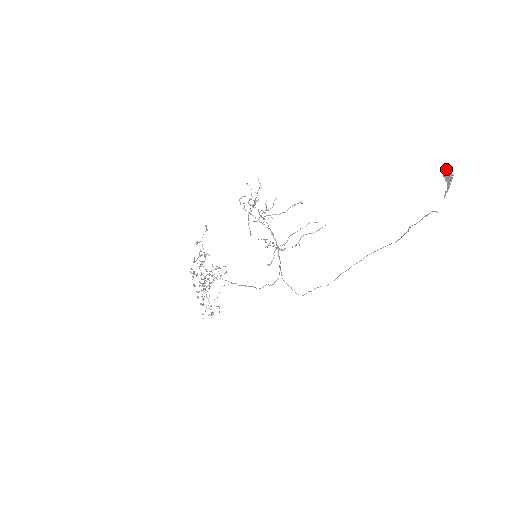
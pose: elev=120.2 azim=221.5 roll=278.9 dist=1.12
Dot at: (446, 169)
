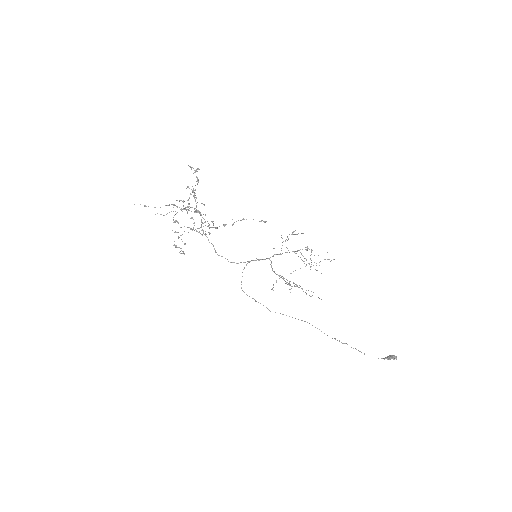
Dot at: (395, 356)
